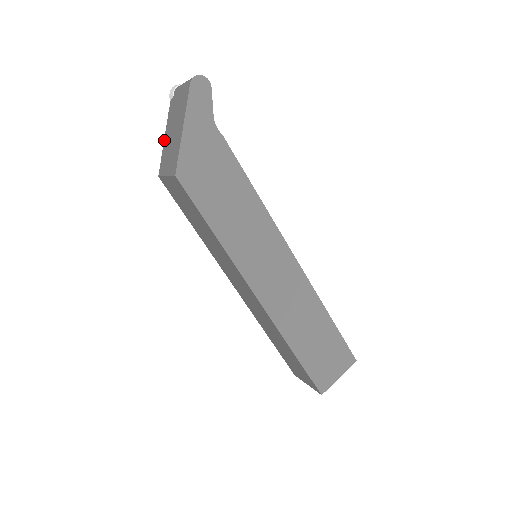
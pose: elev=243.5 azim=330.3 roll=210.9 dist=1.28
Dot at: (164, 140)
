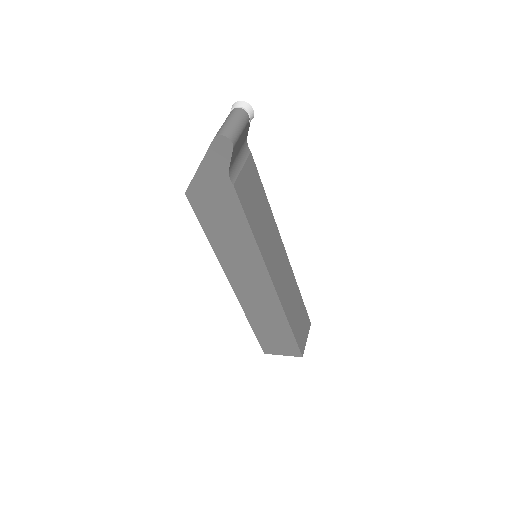
Dot at: occluded
